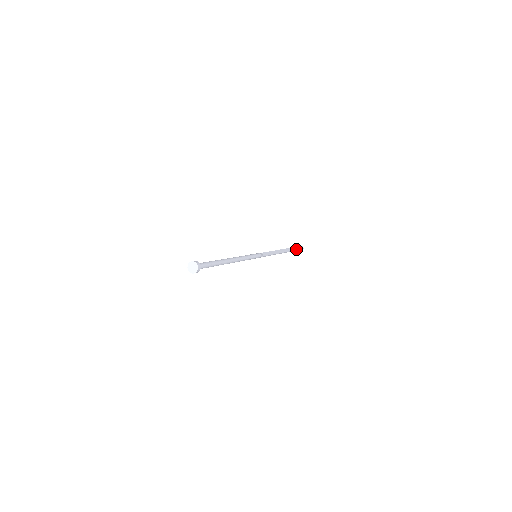
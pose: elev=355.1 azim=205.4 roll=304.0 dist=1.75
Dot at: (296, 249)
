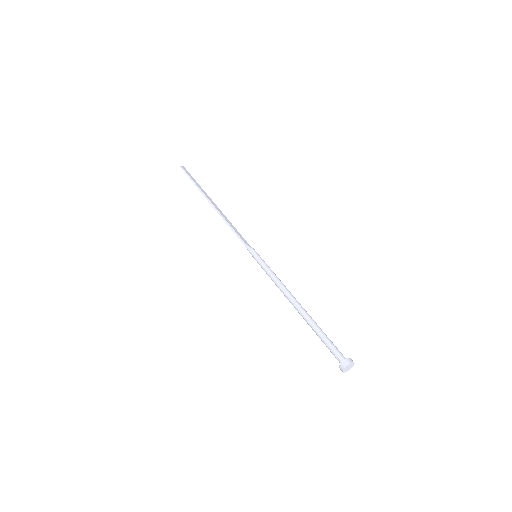
Dot at: (195, 181)
